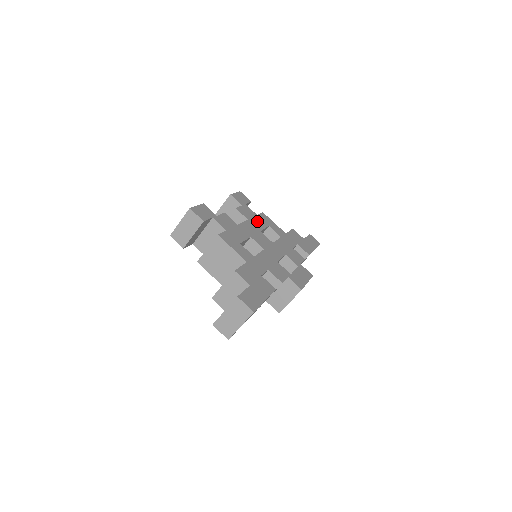
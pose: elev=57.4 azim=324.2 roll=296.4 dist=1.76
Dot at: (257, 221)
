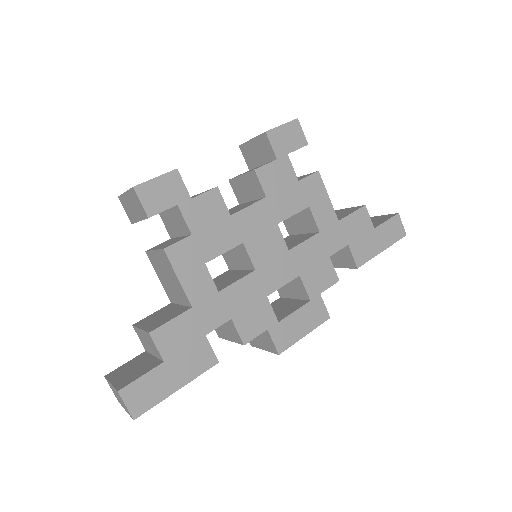
Dot at: (287, 198)
